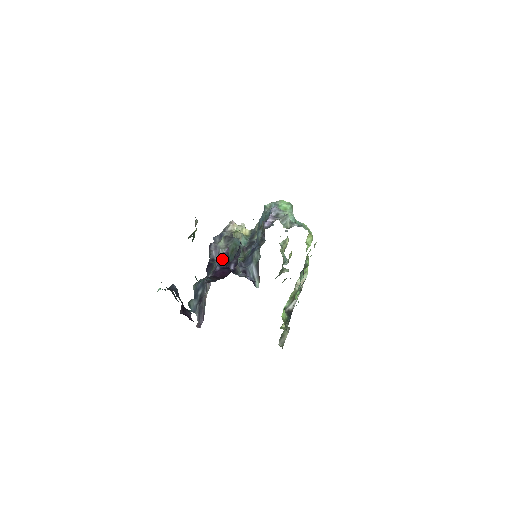
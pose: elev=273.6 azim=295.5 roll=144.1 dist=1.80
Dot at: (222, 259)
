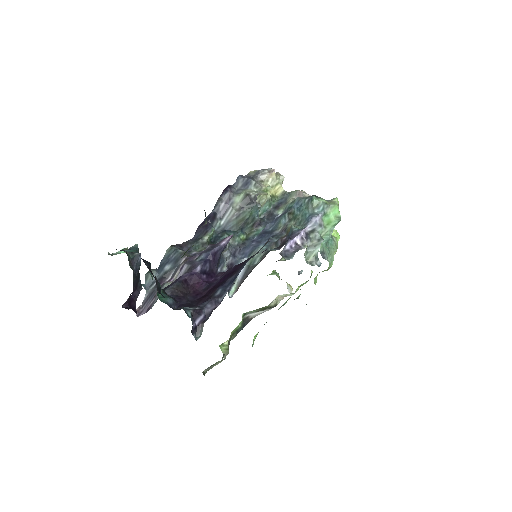
Dot at: (212, 255)
